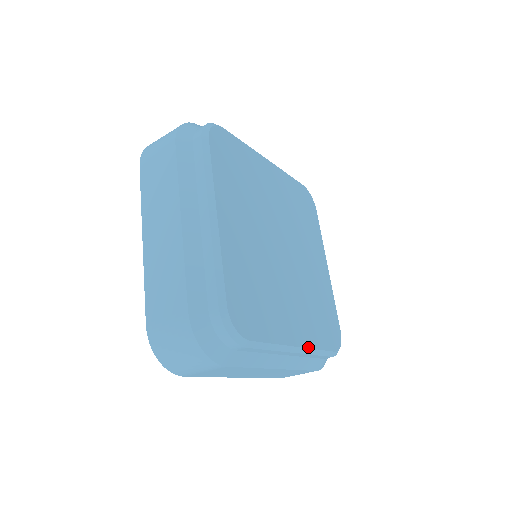
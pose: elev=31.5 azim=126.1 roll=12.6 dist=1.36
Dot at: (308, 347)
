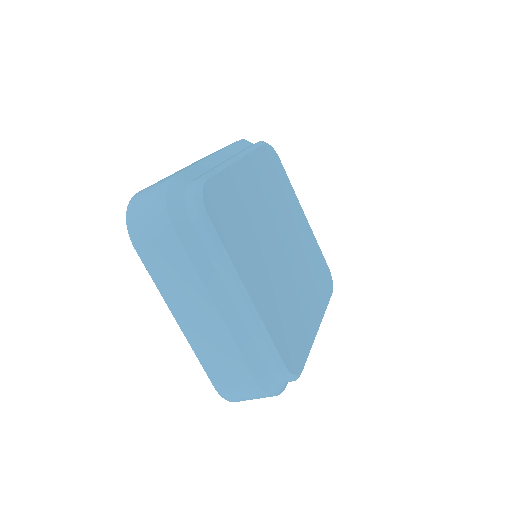
Dot at: (322, 317)
